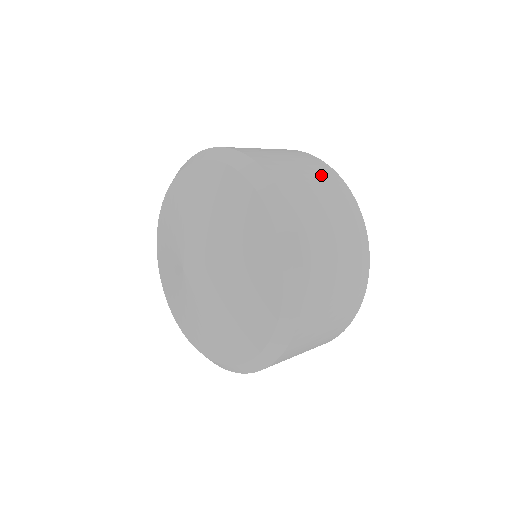
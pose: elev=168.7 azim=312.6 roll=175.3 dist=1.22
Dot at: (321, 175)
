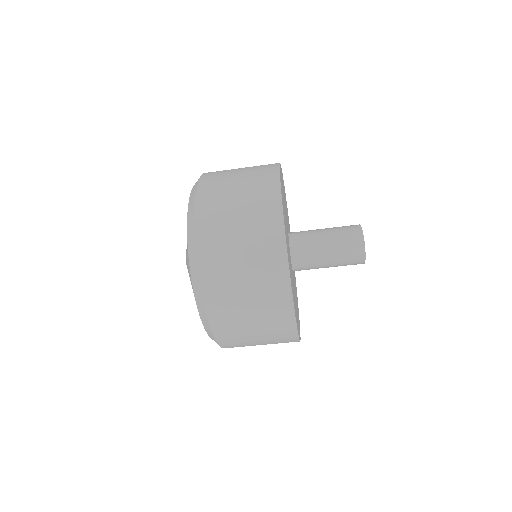
Dot at: occluded
